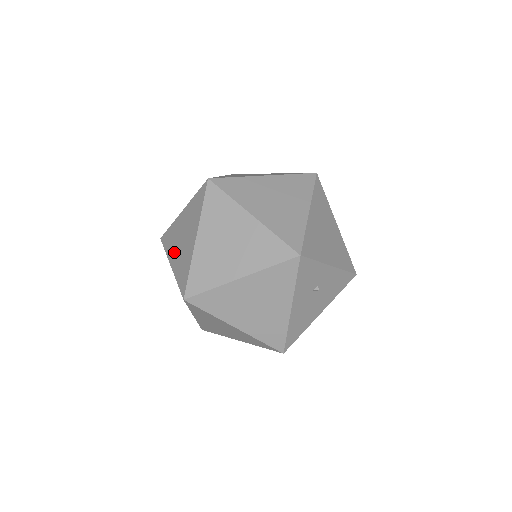
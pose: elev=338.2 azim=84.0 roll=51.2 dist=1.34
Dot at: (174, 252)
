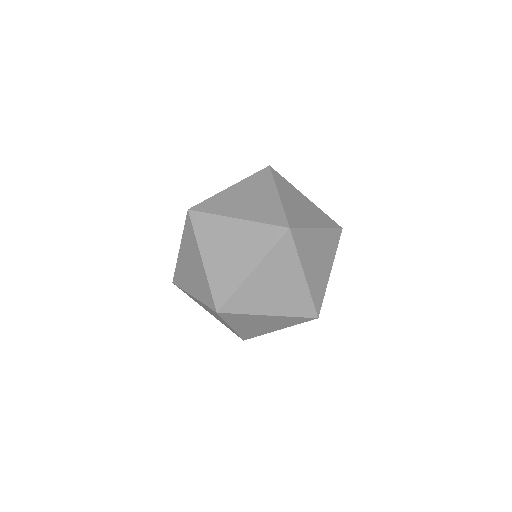
Dot at: (237, 209)
